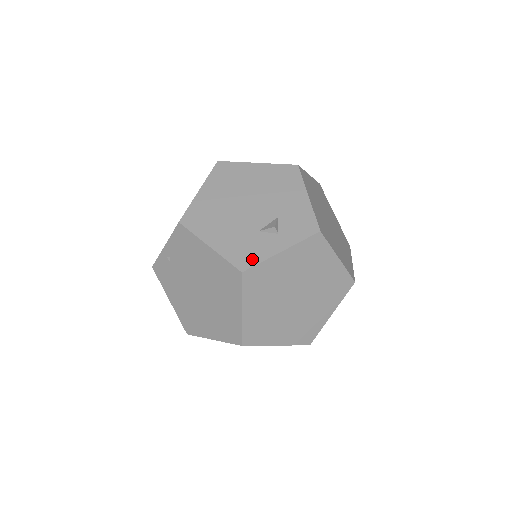
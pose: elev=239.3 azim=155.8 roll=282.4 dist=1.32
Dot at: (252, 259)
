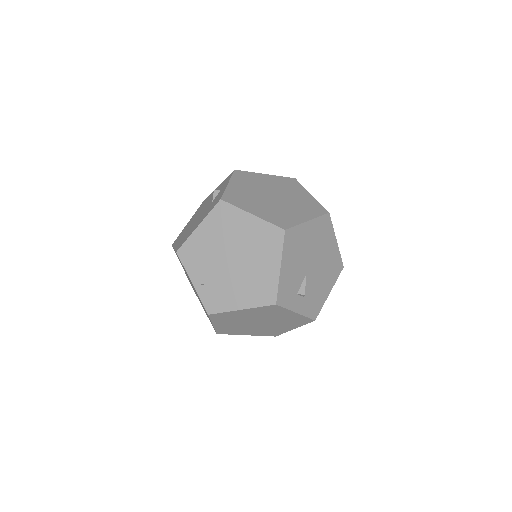
Dot at: (219, 197)
